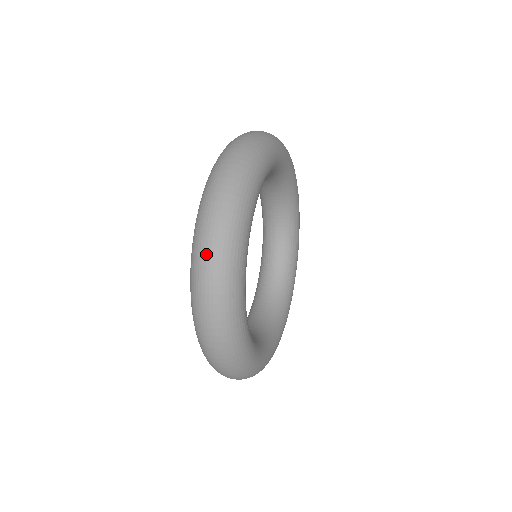
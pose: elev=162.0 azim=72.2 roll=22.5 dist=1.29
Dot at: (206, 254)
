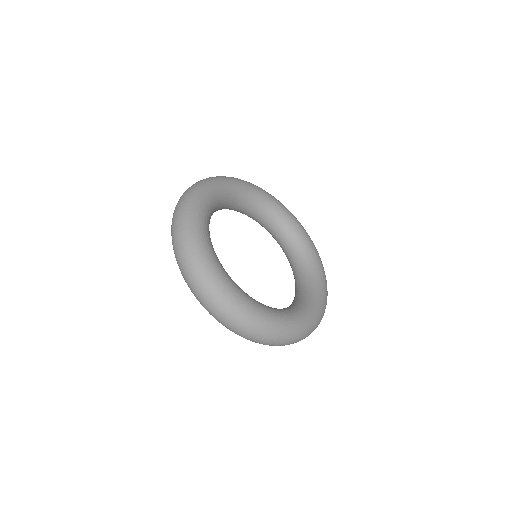
Dot at: (173, 220)
